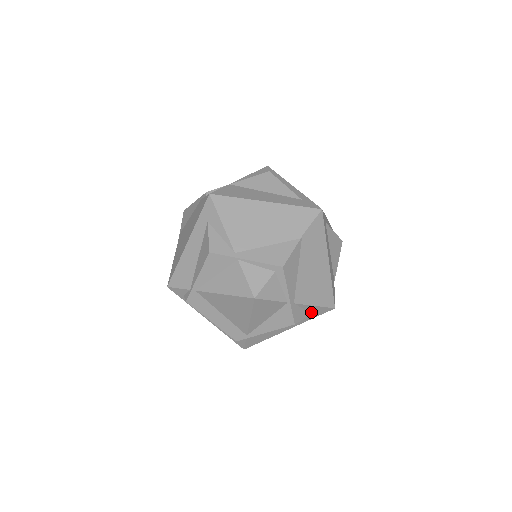
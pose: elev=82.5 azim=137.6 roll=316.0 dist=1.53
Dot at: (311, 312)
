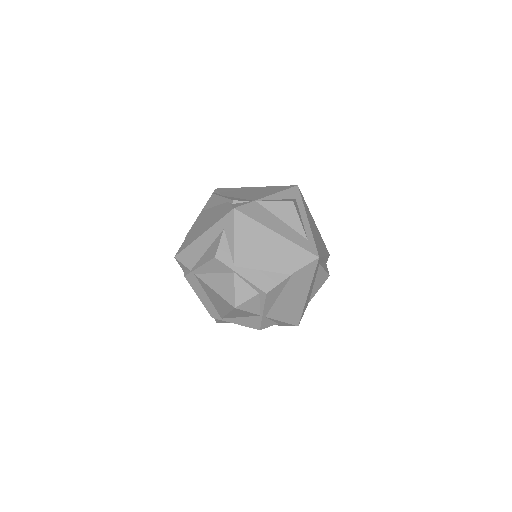
Dot at: (278, 323)
